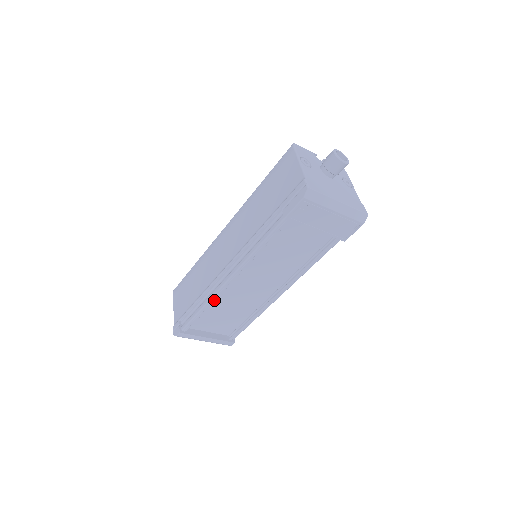
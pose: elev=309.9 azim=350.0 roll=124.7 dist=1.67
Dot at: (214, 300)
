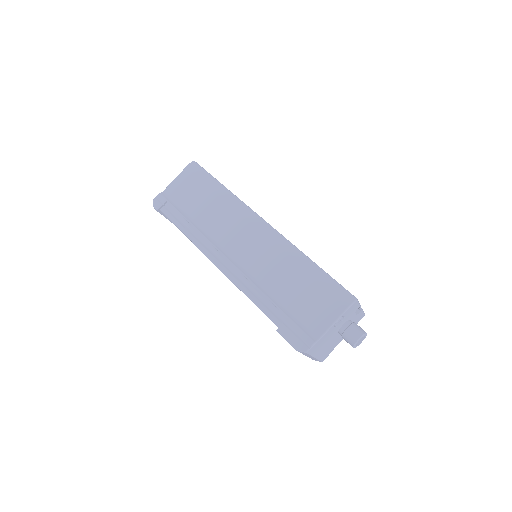
Dot at: occluded
